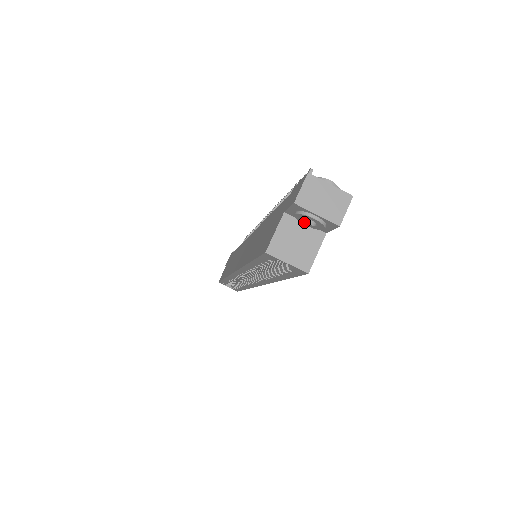
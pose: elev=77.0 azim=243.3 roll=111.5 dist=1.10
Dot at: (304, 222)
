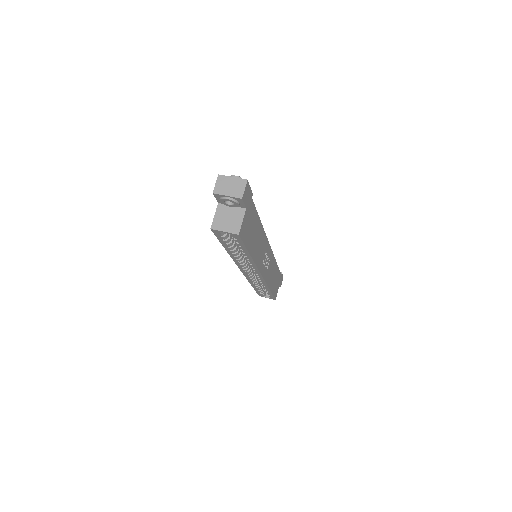
Dot at: (228, 205)
